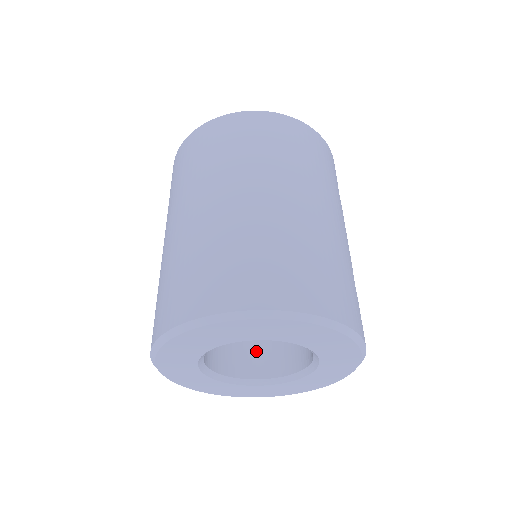
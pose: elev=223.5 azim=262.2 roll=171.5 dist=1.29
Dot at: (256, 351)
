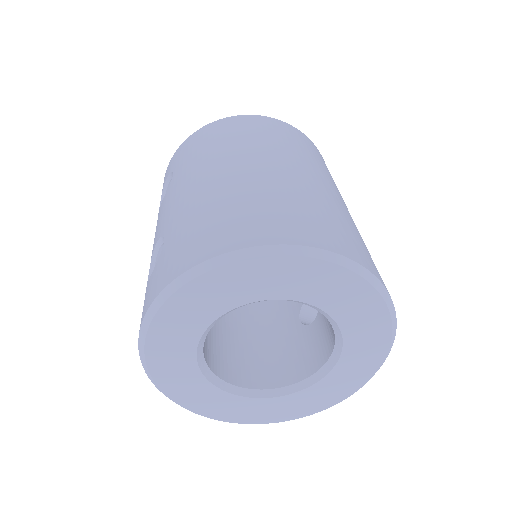
Dot at: (232, 355)
